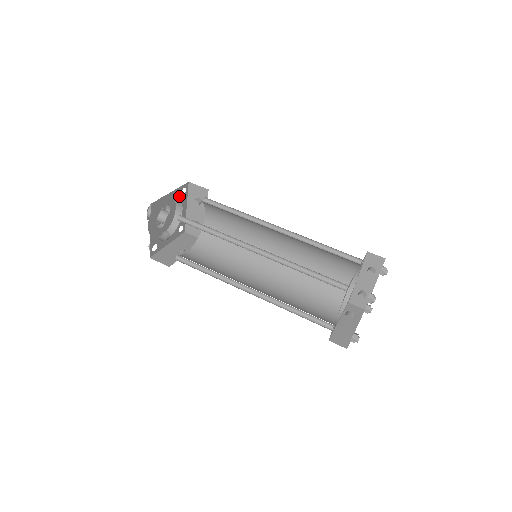
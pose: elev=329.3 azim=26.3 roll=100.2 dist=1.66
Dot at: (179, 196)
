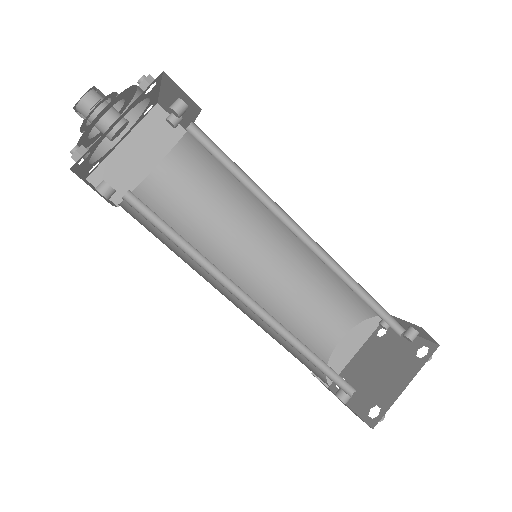
Dot at: (139, 99)
